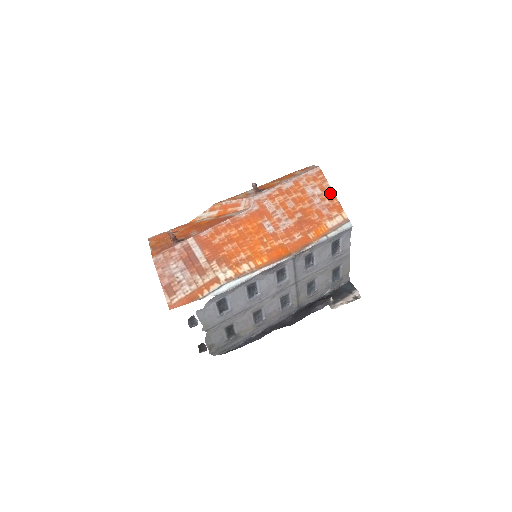
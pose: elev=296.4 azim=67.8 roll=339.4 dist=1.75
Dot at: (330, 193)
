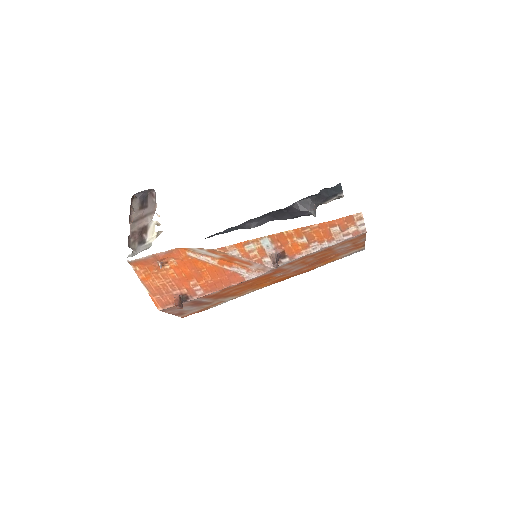
Dot at: occluded
